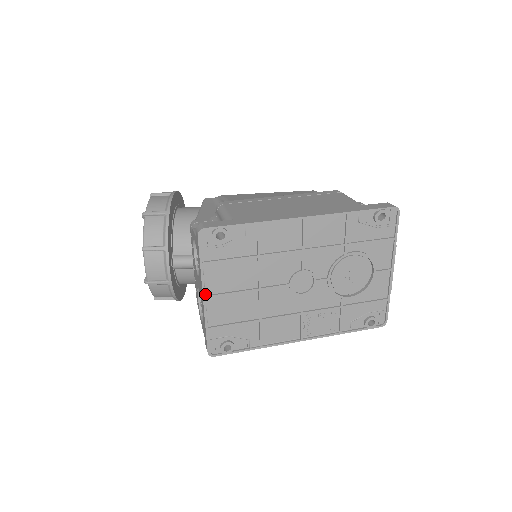
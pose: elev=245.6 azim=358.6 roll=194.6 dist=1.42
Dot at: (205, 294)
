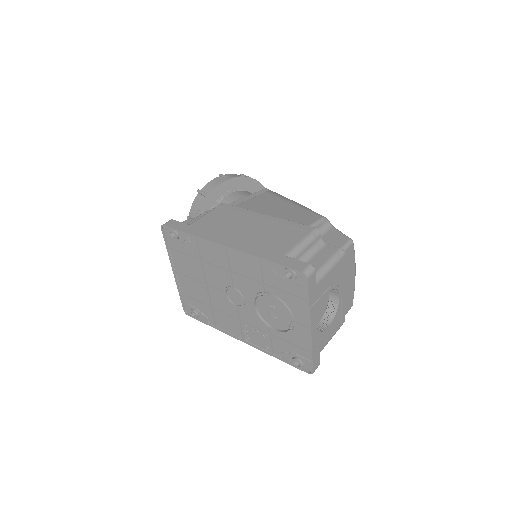
Dot at: (175, 270)
